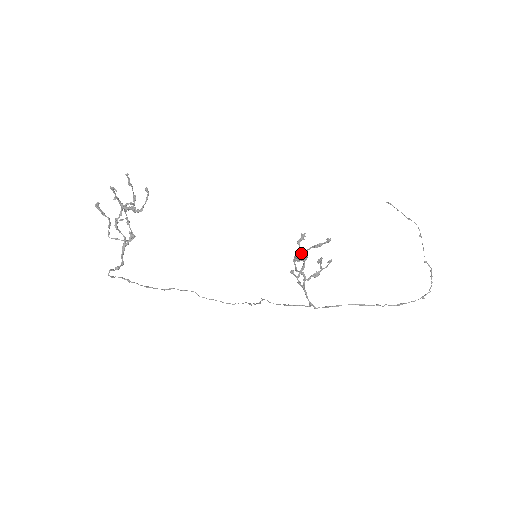
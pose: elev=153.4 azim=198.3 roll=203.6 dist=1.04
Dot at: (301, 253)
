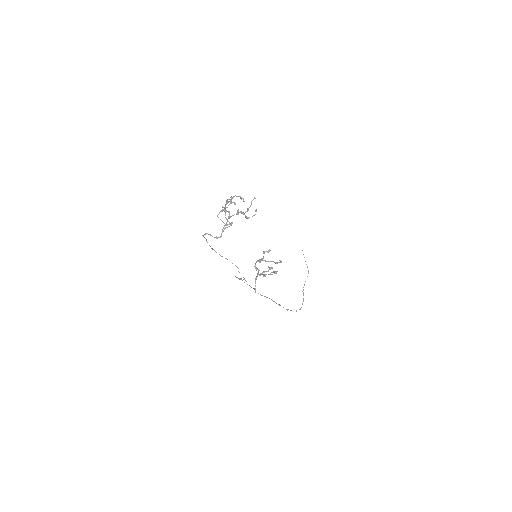
Dot at: (266, 261)
